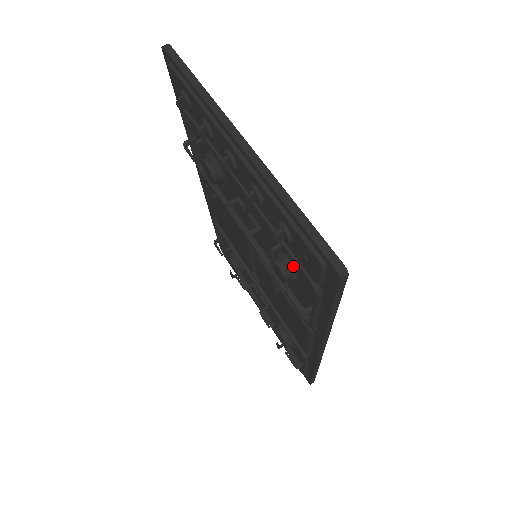
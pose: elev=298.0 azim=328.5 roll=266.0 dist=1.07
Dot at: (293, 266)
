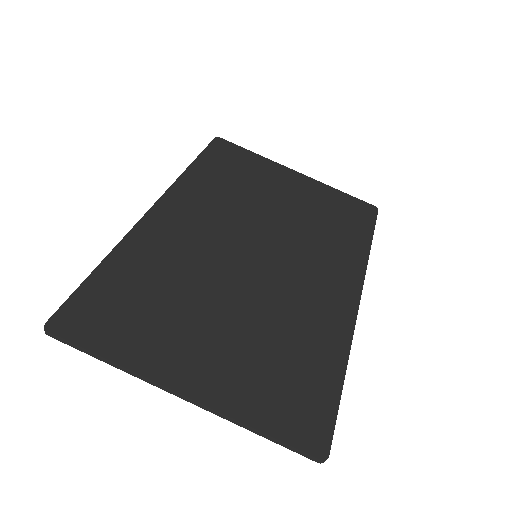
Dot at: (291, 351)
